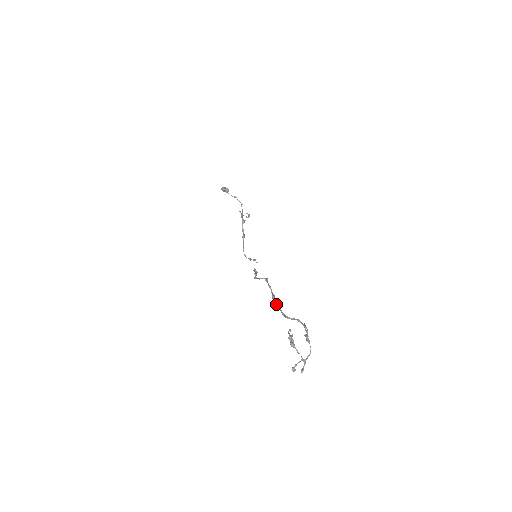
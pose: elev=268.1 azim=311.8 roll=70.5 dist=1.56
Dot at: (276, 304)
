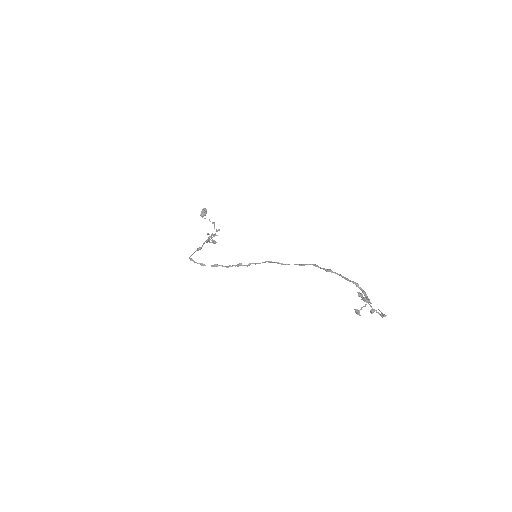
Dot at: occluded
